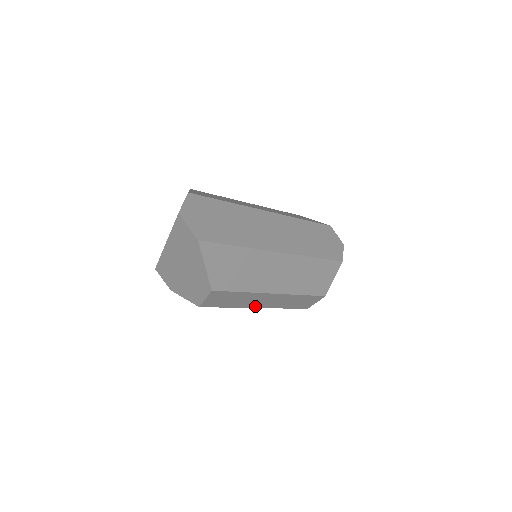
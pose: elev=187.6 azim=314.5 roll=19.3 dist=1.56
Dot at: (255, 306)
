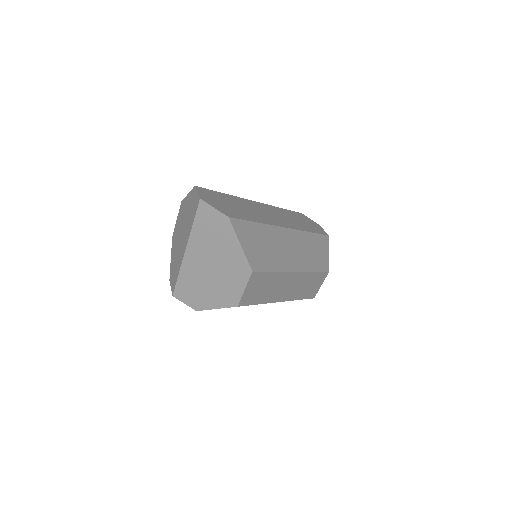
Dot at: (278, 299)
